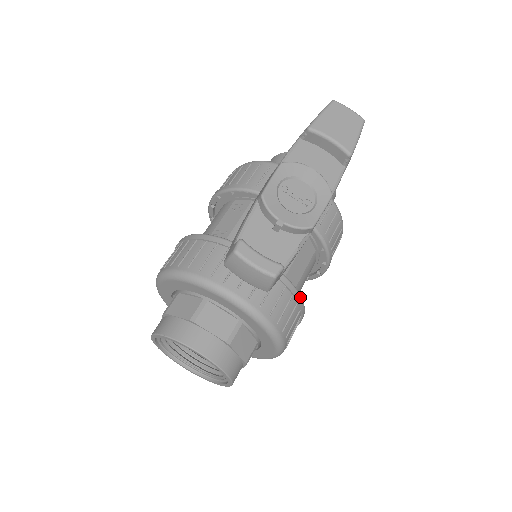
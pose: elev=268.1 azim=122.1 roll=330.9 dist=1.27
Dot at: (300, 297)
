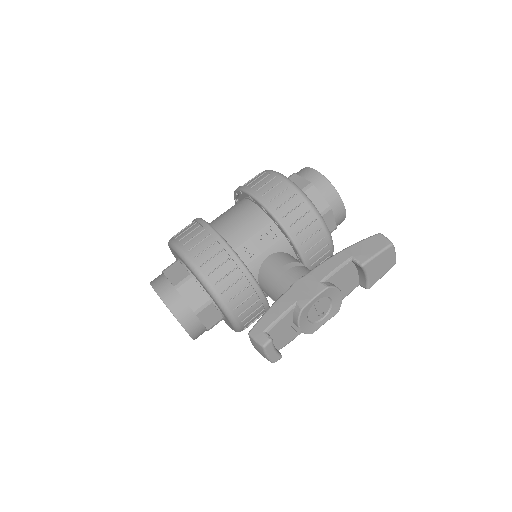
Dot at: occluded
